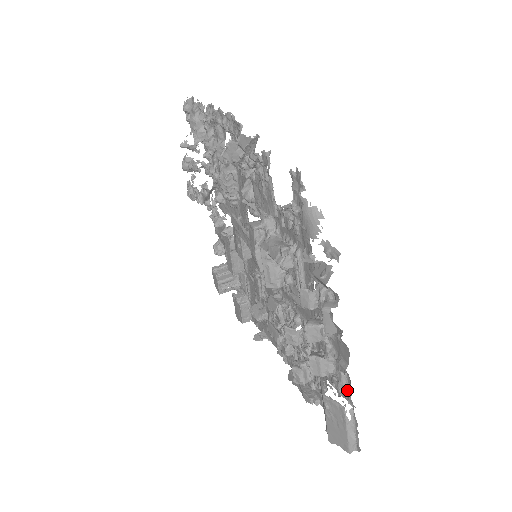
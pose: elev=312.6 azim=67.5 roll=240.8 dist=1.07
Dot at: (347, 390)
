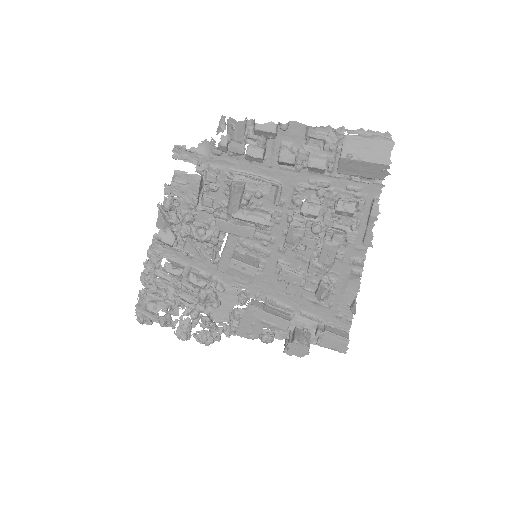
Dot at: (331, 133)
